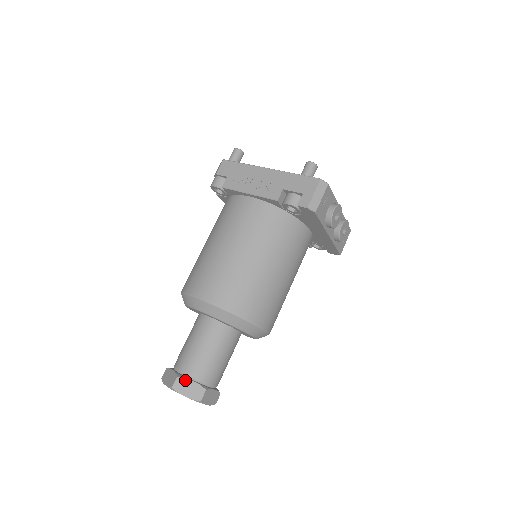
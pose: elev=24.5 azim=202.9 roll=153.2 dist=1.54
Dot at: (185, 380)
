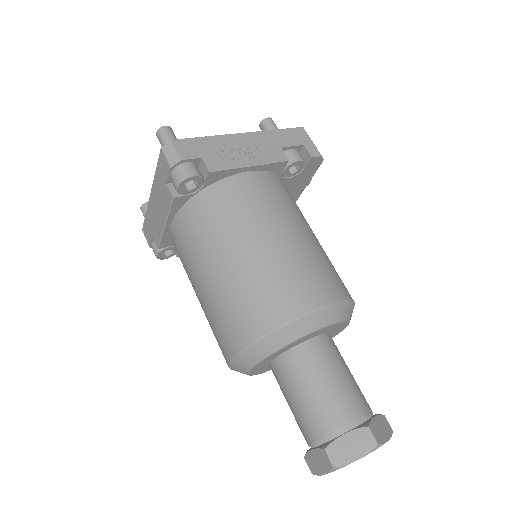
Dot at: (373, 423)
